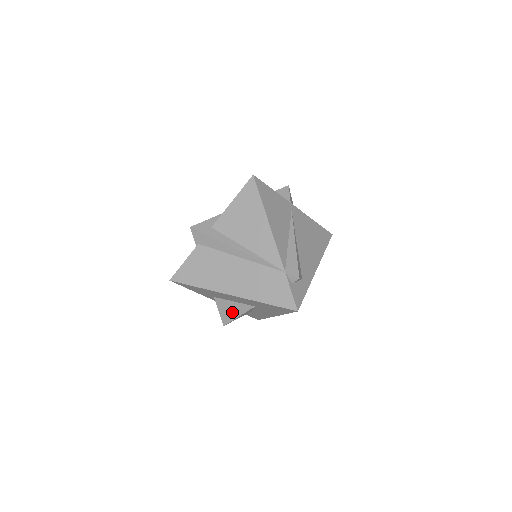
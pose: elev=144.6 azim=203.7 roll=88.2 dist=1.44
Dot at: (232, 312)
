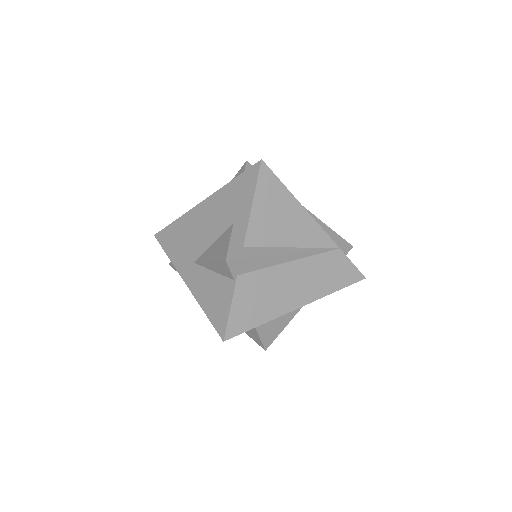
Dot at: (277, 329)
